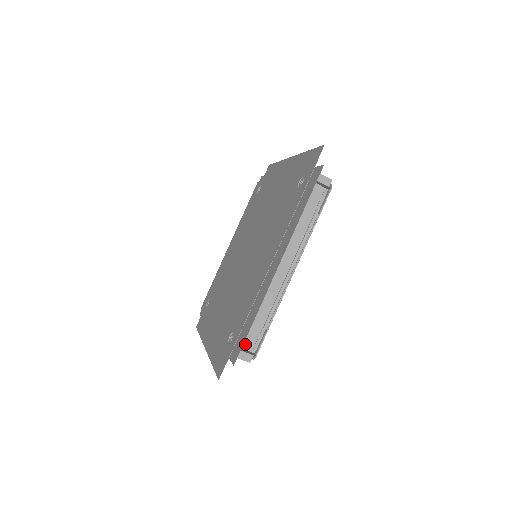
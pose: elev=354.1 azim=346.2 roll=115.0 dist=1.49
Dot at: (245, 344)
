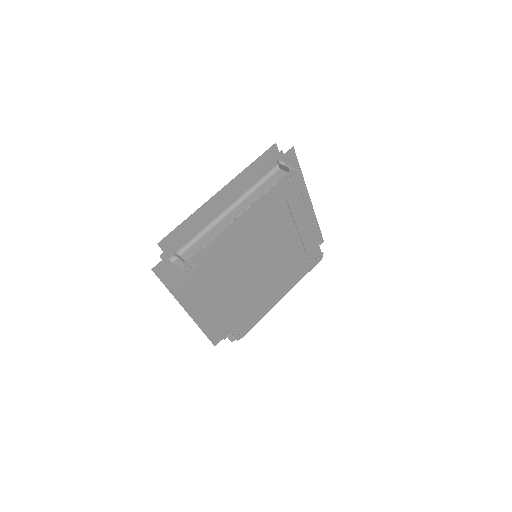
Dot at: (185, 258)
